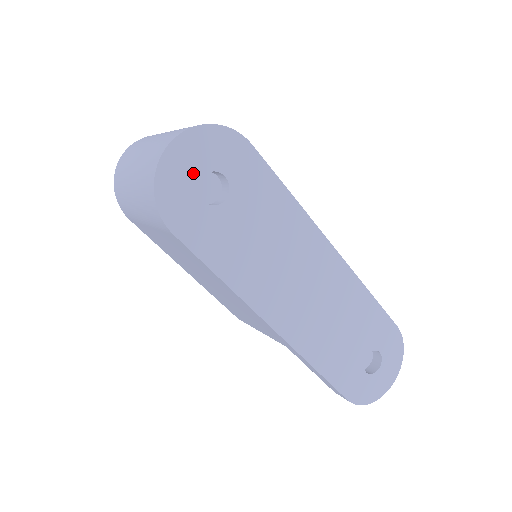
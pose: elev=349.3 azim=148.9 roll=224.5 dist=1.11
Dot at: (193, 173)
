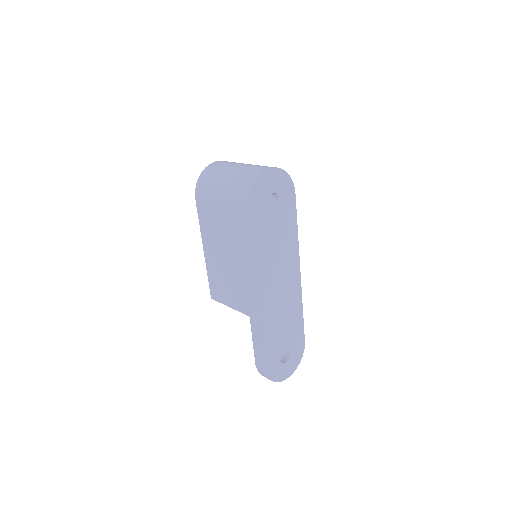
Dot at: (269, 189)
